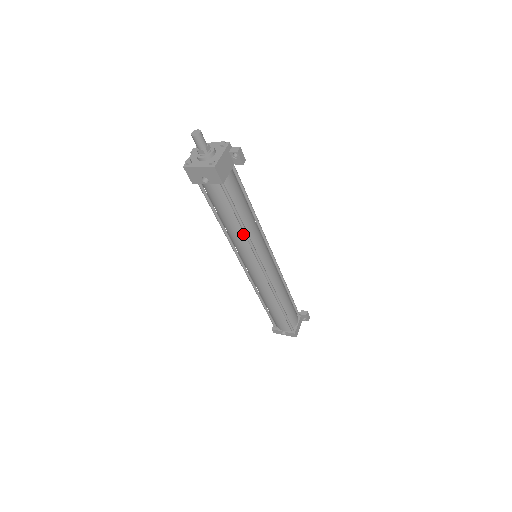
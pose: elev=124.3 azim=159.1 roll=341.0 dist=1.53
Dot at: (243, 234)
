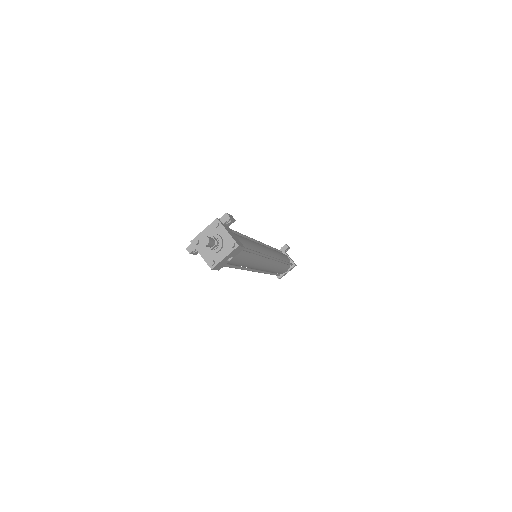
Dot at: (256, 256)
